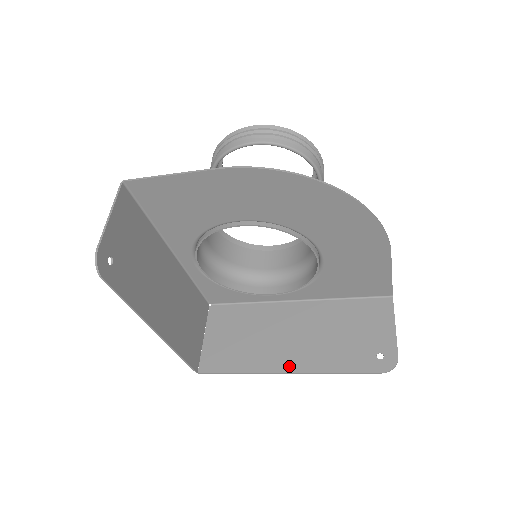
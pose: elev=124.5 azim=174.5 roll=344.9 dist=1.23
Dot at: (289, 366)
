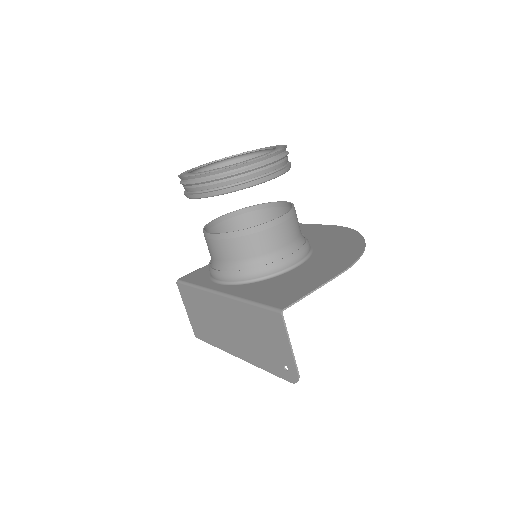
Dot at: occluded
